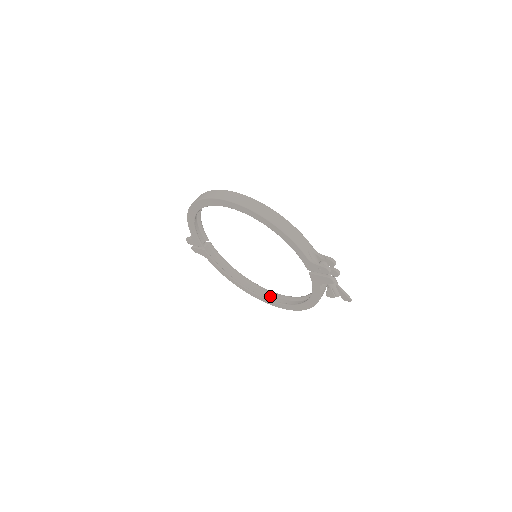
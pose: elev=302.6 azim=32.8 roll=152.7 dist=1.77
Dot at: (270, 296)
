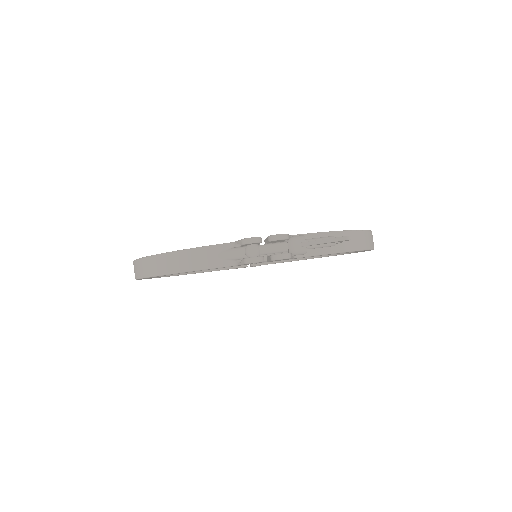
Dot at: occluded
